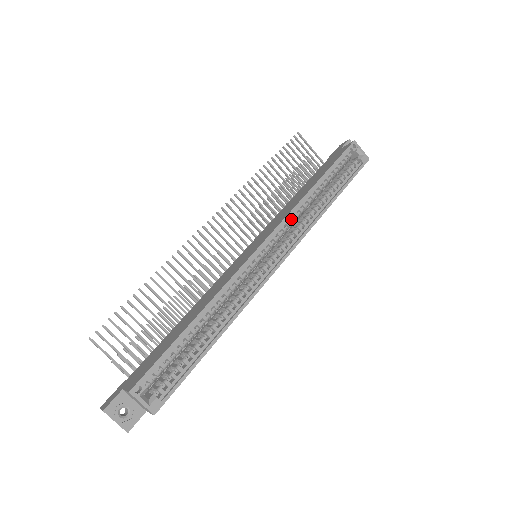
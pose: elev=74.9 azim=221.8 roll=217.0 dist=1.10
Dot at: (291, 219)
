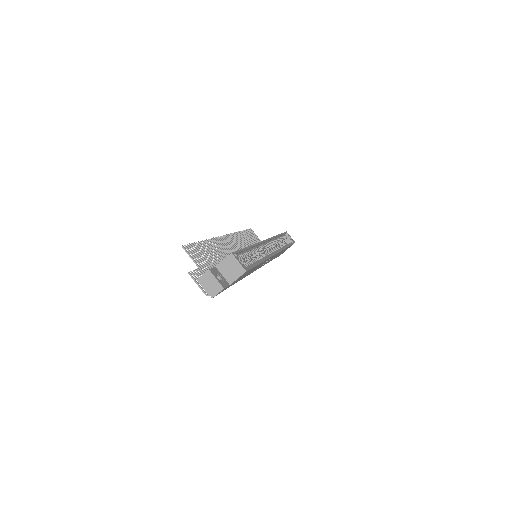
Dot at: (273, 241)
